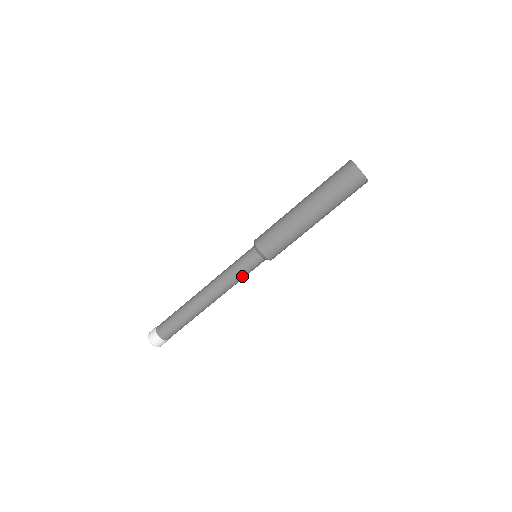
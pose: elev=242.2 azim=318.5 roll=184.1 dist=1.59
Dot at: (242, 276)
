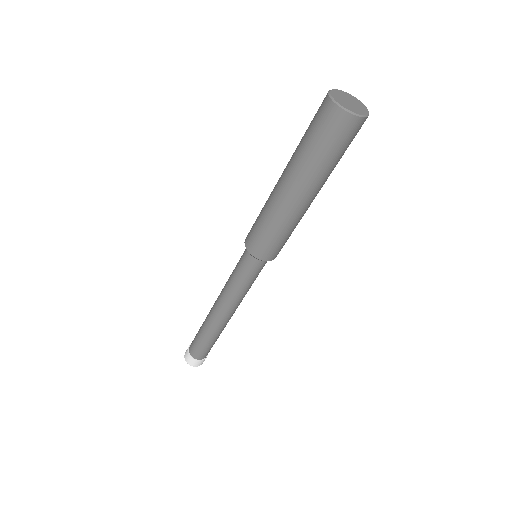
Dot at: (249, 284)
